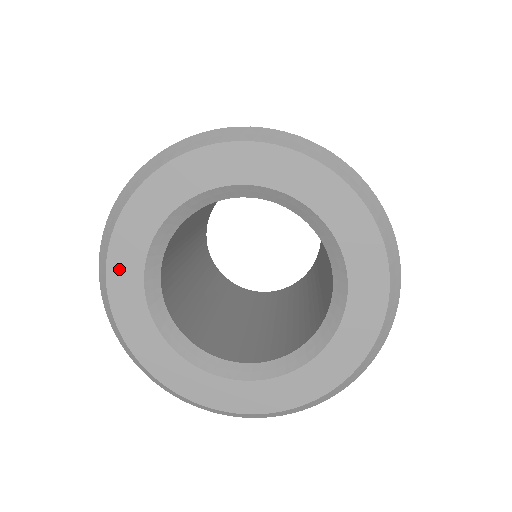
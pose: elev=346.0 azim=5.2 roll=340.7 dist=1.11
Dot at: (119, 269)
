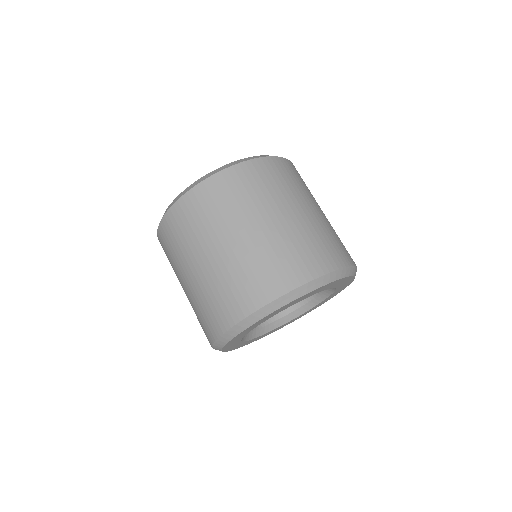
Dot at: (229, 345)
